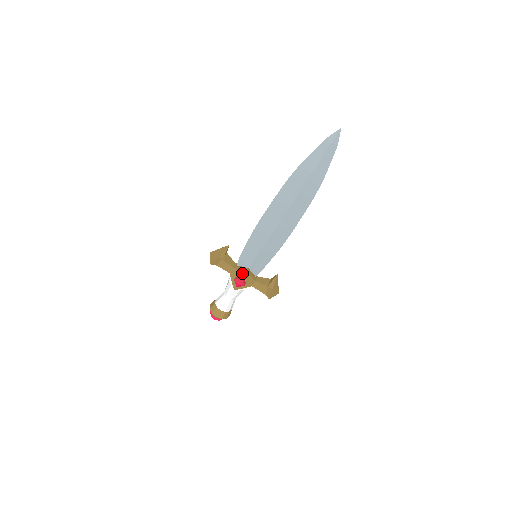
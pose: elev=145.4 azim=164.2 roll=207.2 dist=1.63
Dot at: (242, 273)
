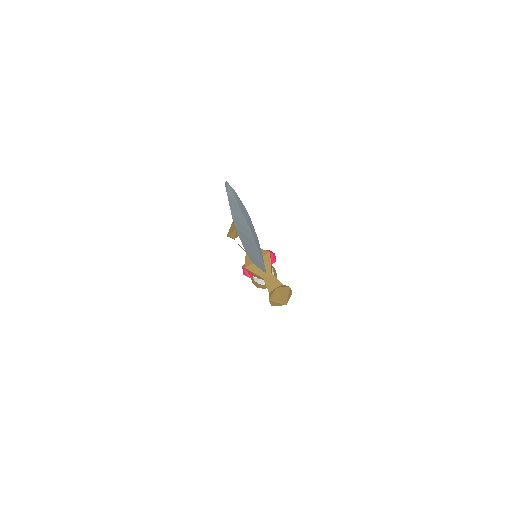
Dot at: (245, 265)
